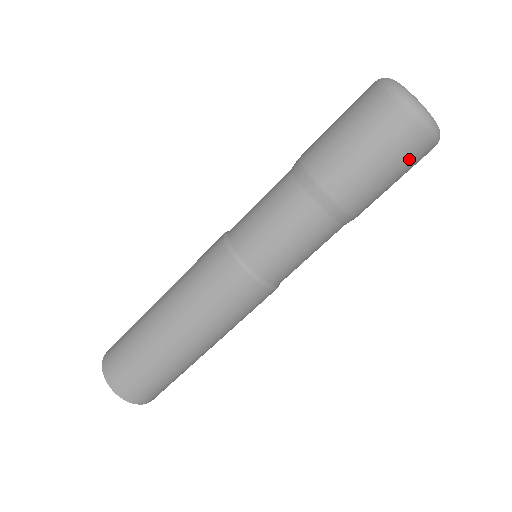
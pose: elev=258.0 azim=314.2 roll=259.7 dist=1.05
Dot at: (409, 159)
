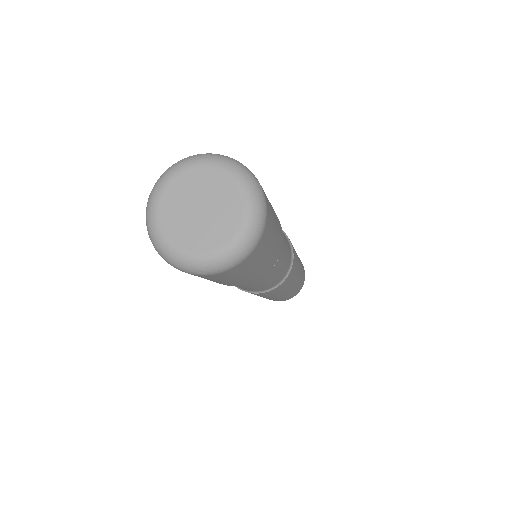
Dot at: (255, 261)
